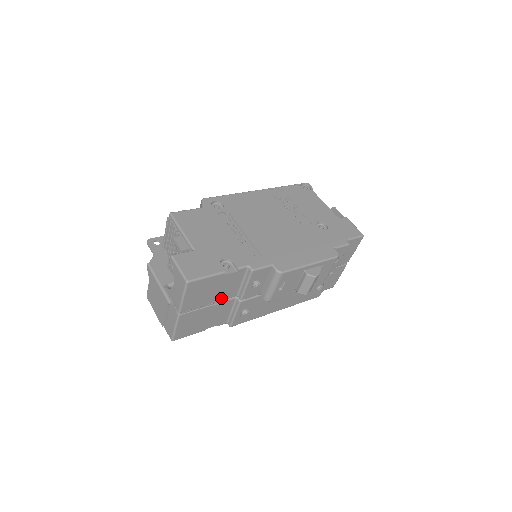
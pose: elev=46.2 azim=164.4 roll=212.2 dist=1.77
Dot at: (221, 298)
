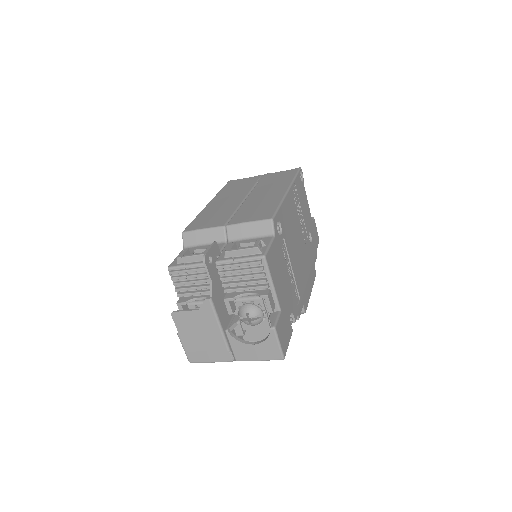
Dot at: occluded
